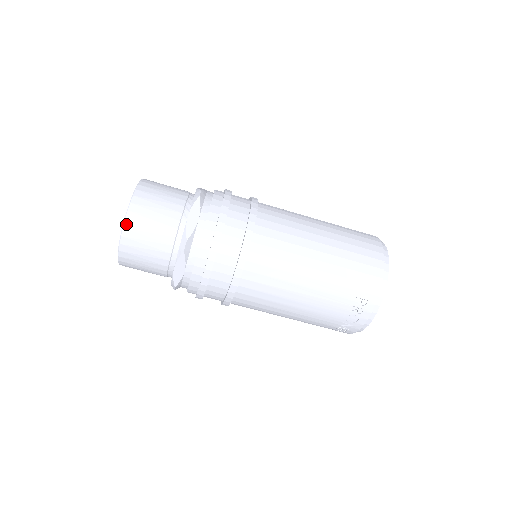
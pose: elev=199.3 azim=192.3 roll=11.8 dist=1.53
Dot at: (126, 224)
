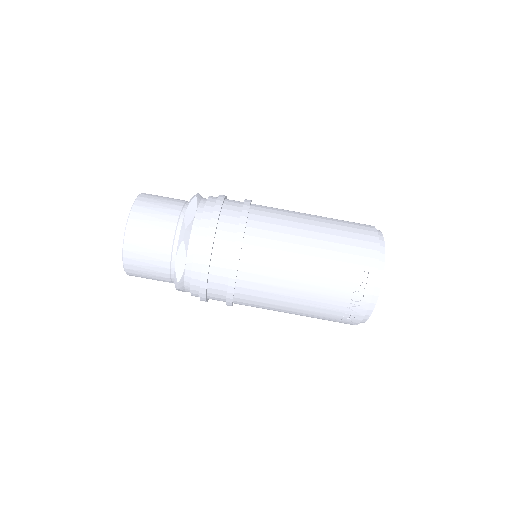
Dot at: (129, 223)
